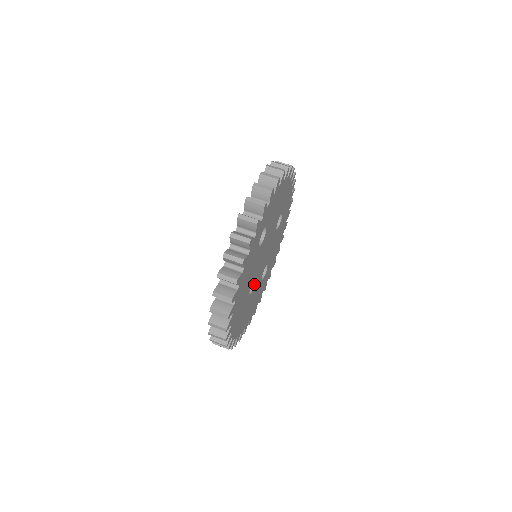
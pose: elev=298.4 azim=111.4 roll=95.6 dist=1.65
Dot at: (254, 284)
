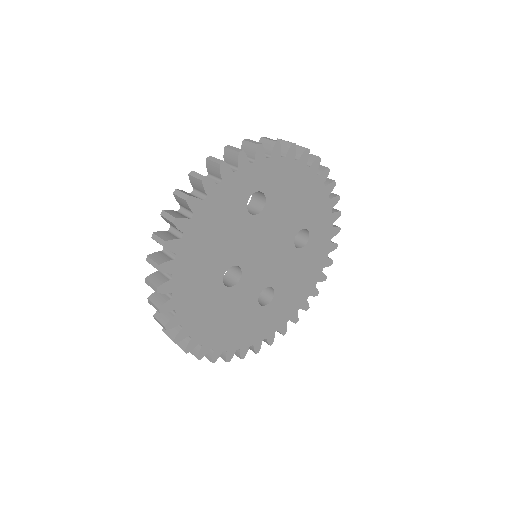
Dot at: (238, 281)
